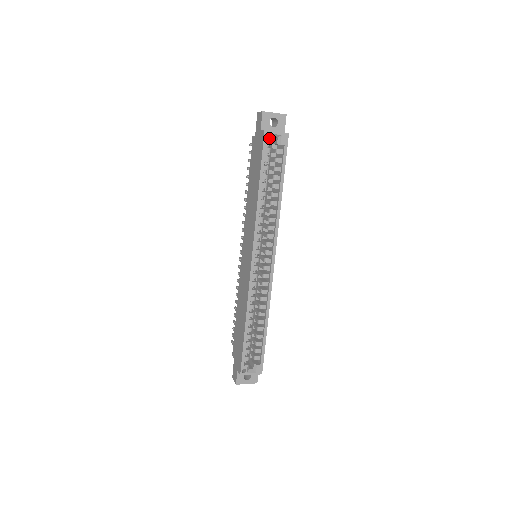
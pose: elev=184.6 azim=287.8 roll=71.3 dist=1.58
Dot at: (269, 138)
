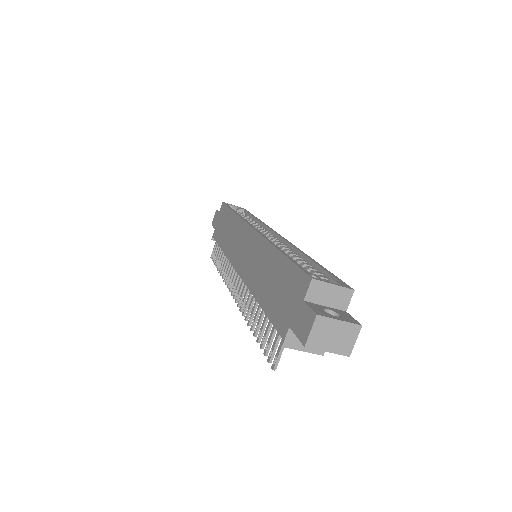
Dot at: (228, 204)
